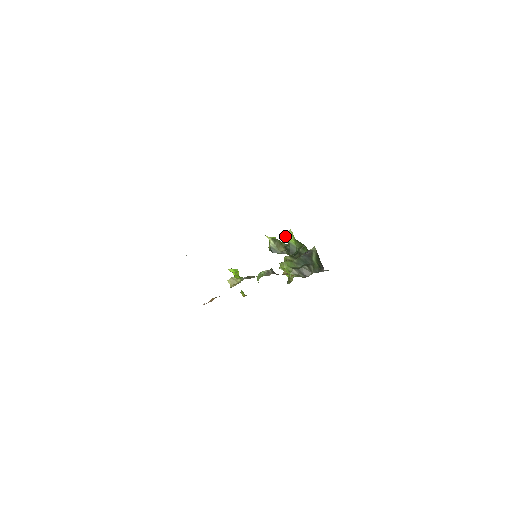
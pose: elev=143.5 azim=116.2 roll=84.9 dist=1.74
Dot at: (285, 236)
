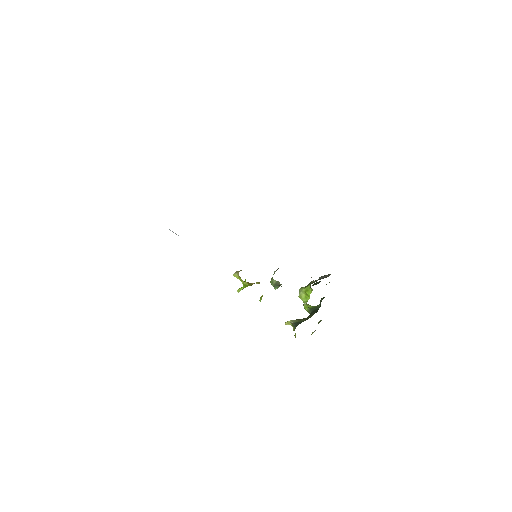
Dot at: occluded
